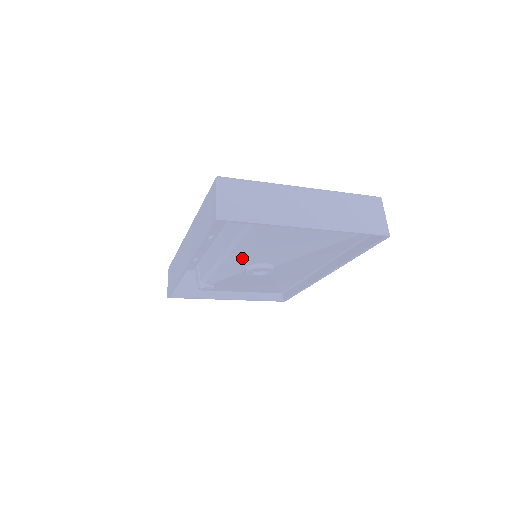
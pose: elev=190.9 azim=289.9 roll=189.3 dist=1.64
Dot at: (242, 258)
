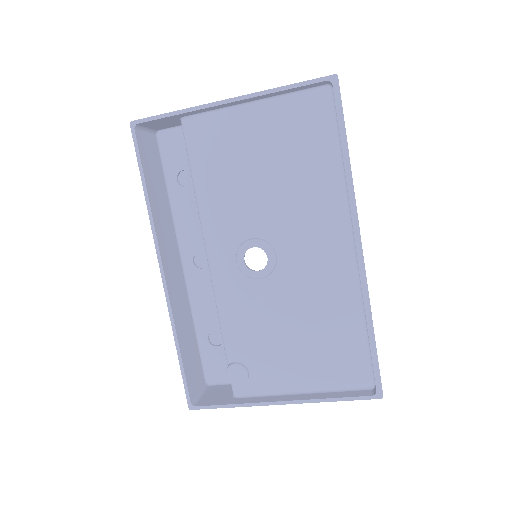
Dot at: (221, 237)
